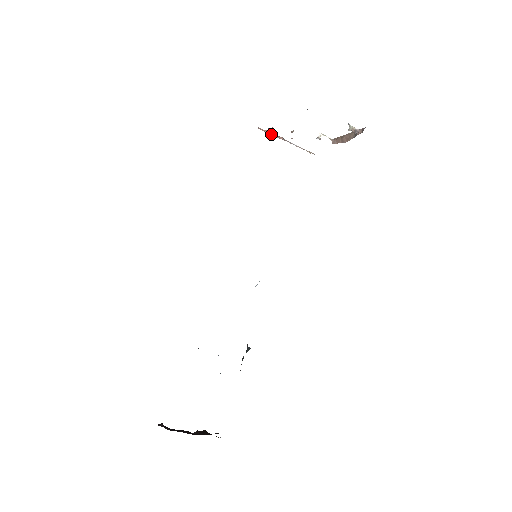
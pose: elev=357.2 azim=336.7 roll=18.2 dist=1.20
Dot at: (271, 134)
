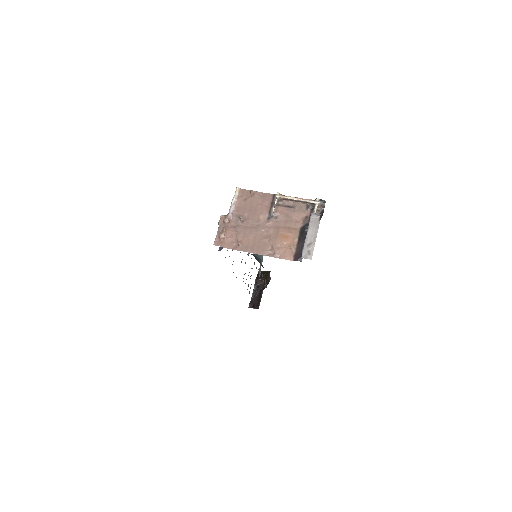
Dot at: (226, 234)
